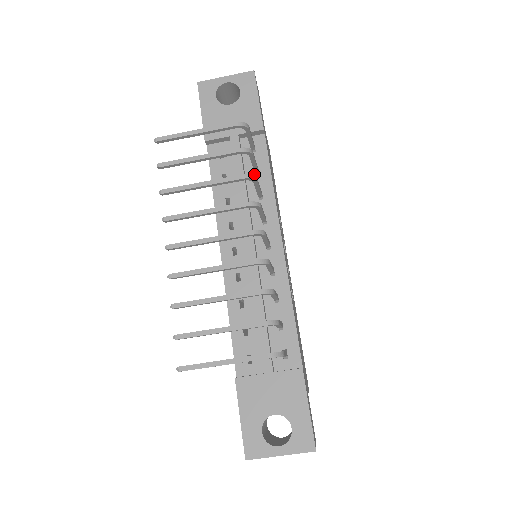
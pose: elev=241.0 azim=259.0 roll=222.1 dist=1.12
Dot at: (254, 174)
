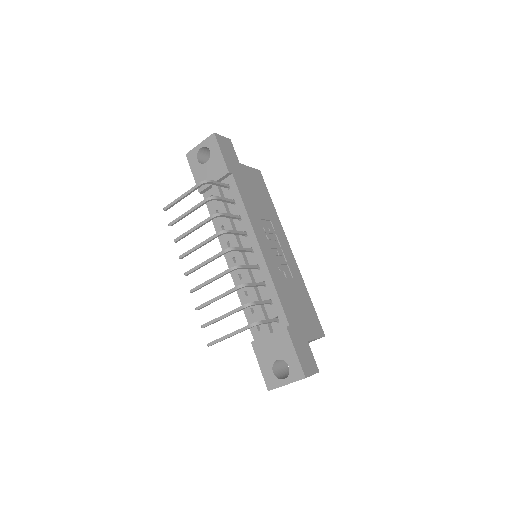
Dot at: (233, 204)
